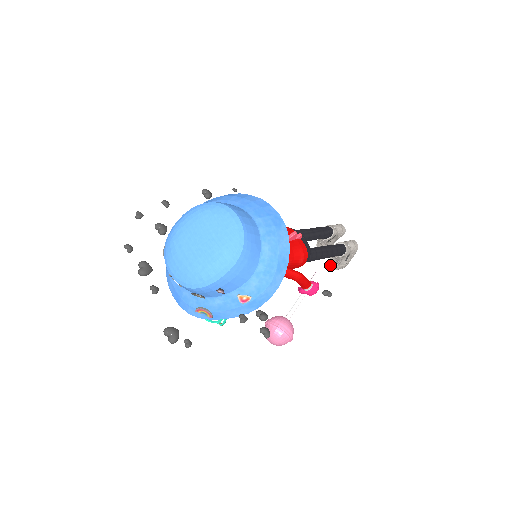
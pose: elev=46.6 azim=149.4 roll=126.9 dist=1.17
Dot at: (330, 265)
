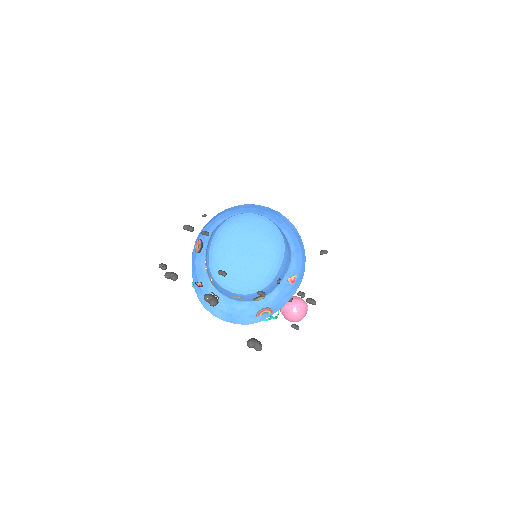
Dot at: occluded
